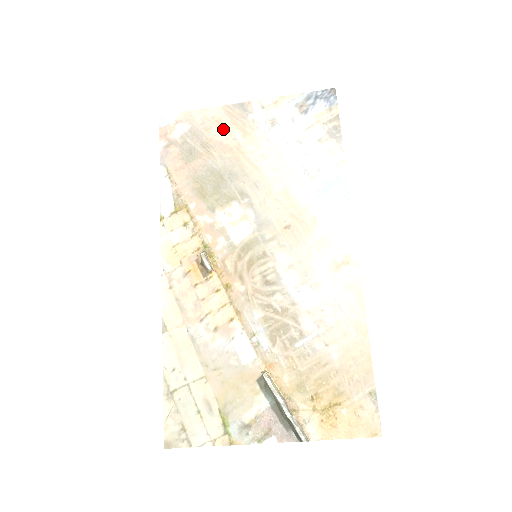
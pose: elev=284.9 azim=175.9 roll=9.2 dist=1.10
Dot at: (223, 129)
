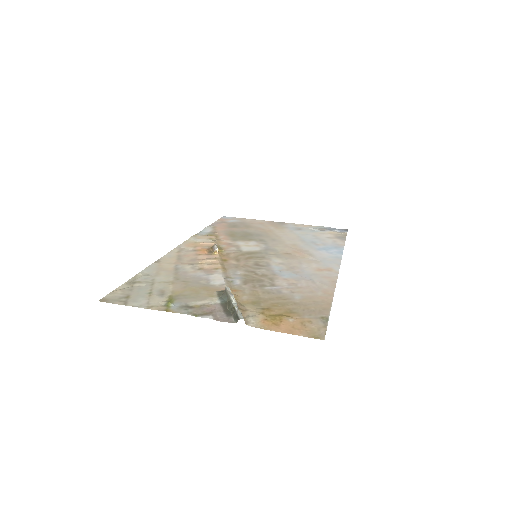
Dot at: (263, 225)
